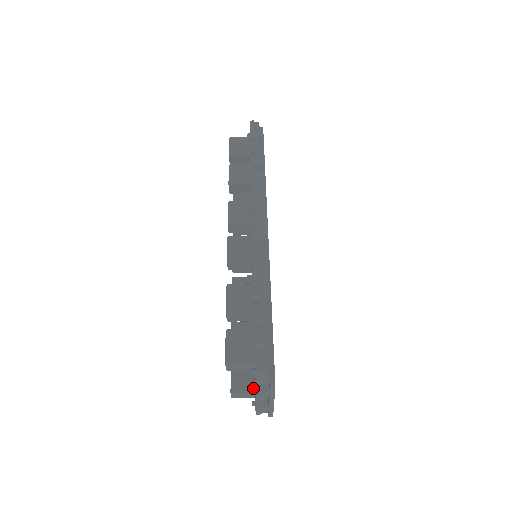
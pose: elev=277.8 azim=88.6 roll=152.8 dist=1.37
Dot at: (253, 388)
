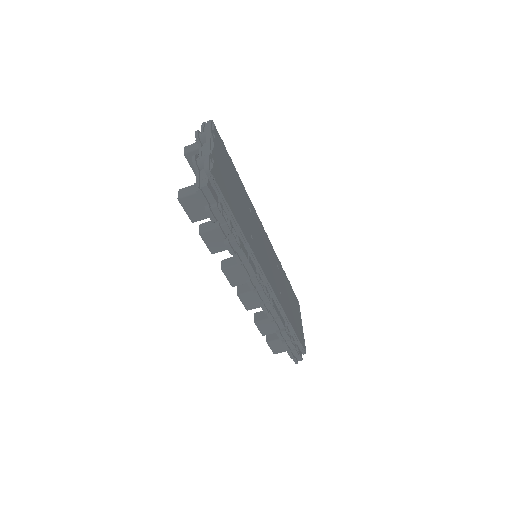
Dot at: occluded
